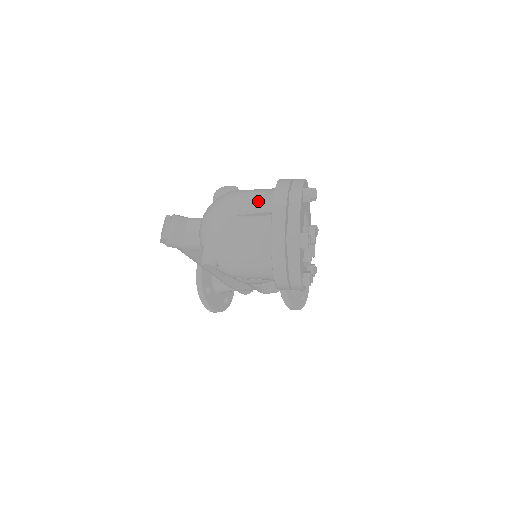
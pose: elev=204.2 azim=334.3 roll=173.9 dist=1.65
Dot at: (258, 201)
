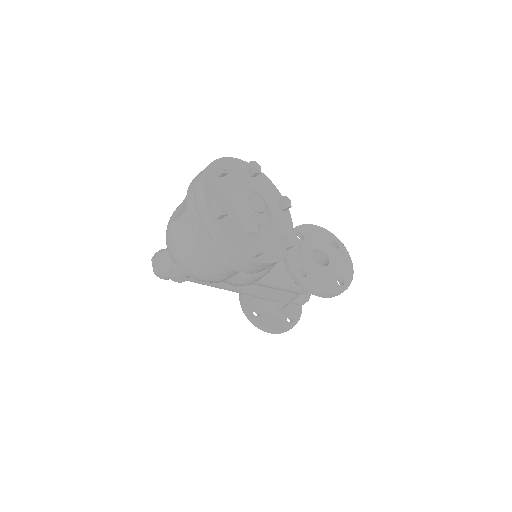
Dot at: occluded
